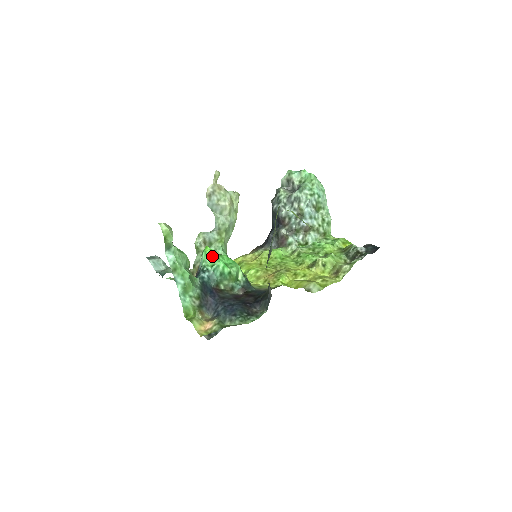
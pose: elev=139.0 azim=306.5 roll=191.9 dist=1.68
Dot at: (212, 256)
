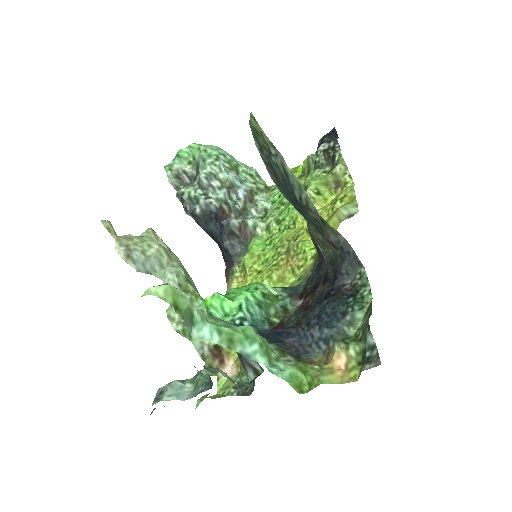
Dot at: (225, 300)
